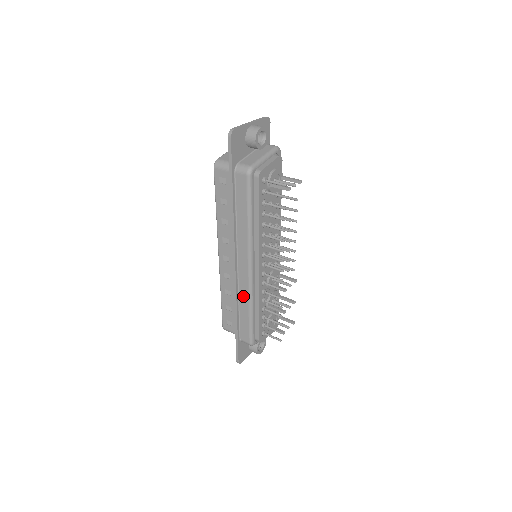
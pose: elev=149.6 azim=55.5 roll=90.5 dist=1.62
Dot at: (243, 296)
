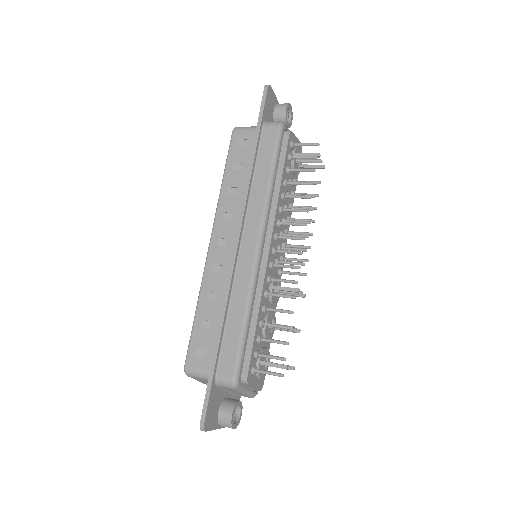
Dot at: (239, 290)
